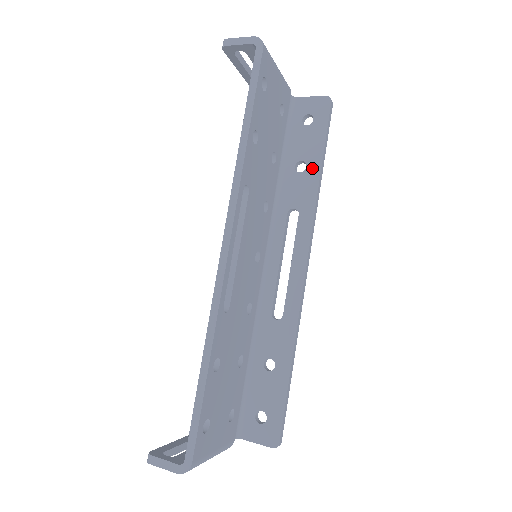
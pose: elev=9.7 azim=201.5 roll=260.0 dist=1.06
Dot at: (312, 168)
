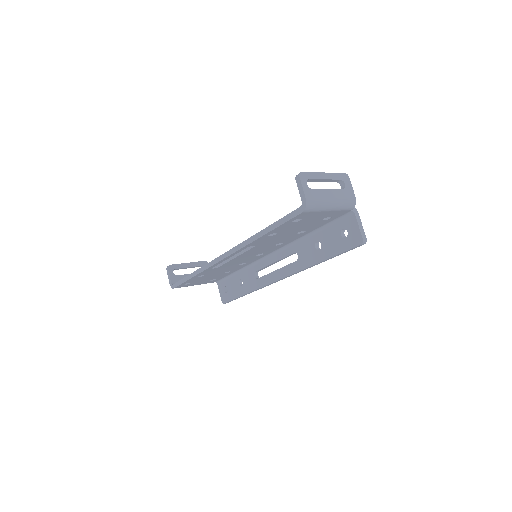
Dot at: (320, 255)
